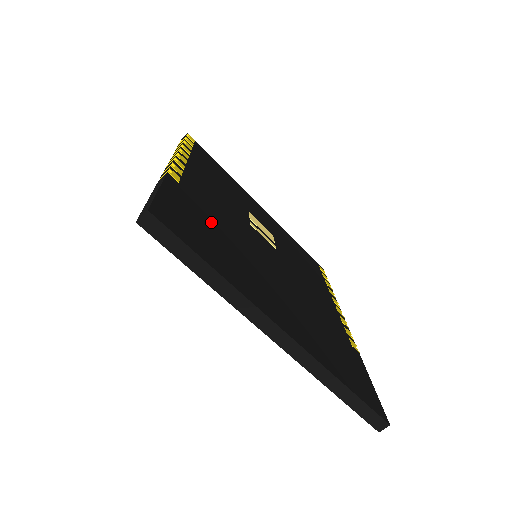
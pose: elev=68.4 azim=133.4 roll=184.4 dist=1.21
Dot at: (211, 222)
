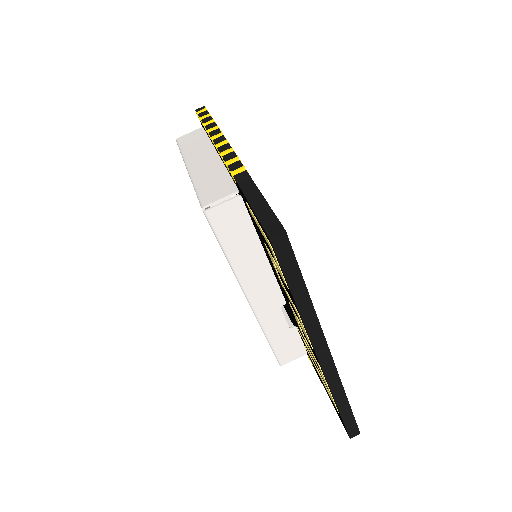
Dot at: occluded
